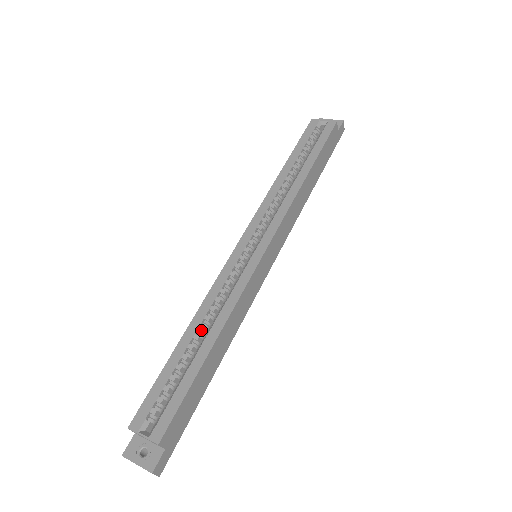
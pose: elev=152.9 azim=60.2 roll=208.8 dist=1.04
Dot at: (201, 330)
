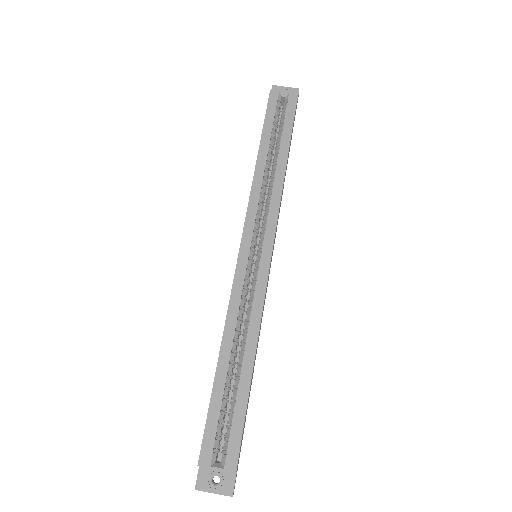
Dot at: (234, 349)
